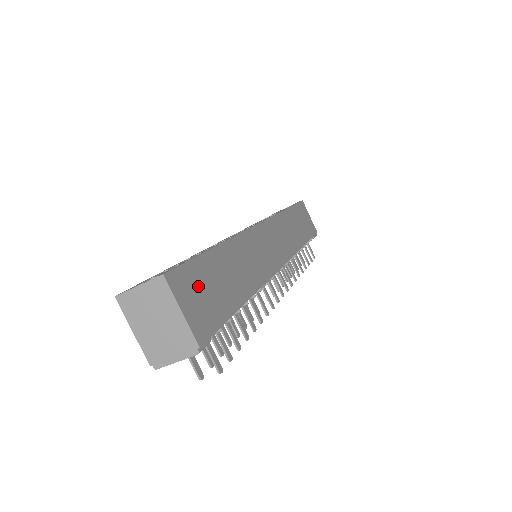
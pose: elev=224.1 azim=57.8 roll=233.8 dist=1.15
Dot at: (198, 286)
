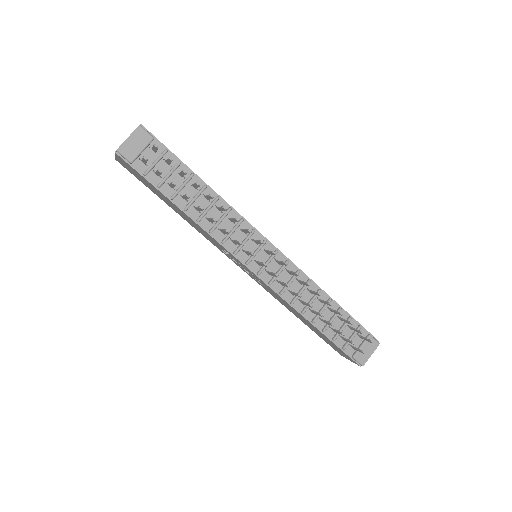
Dot at: occluded
